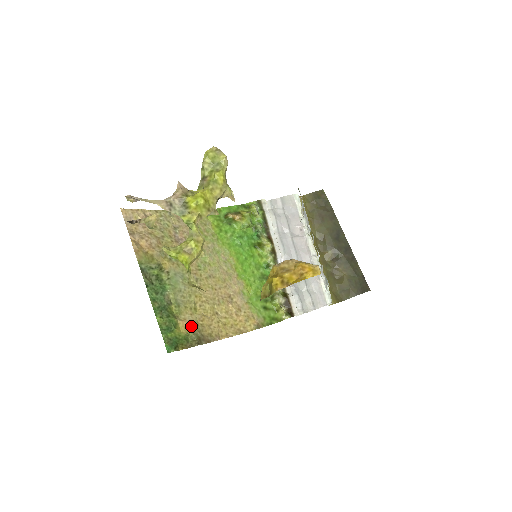
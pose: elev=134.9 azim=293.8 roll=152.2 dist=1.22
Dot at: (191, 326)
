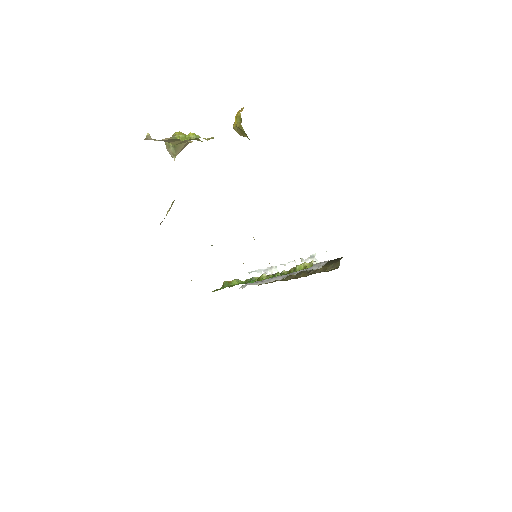
Dot at: occluded
